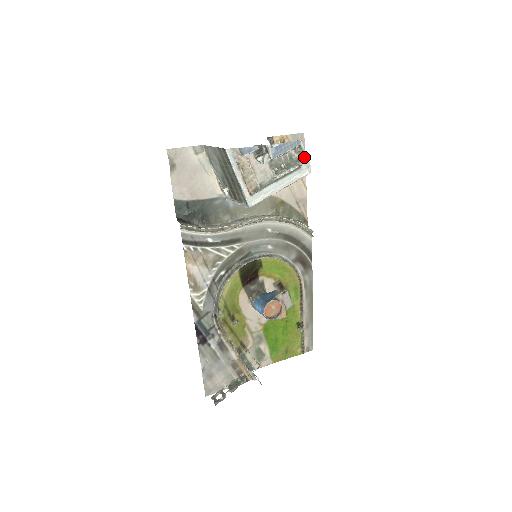
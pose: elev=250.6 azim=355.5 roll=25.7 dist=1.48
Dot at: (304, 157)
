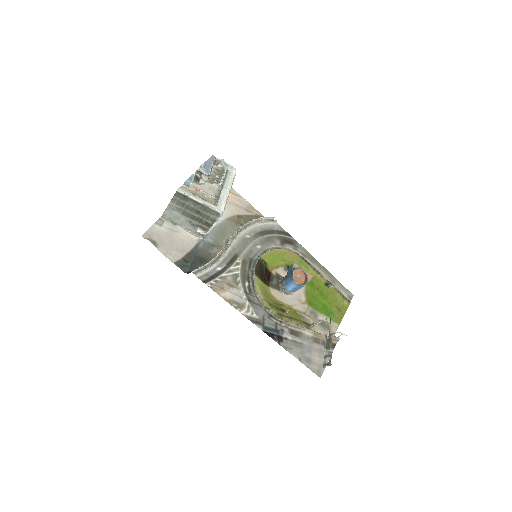
Dot at: (224, 163)
